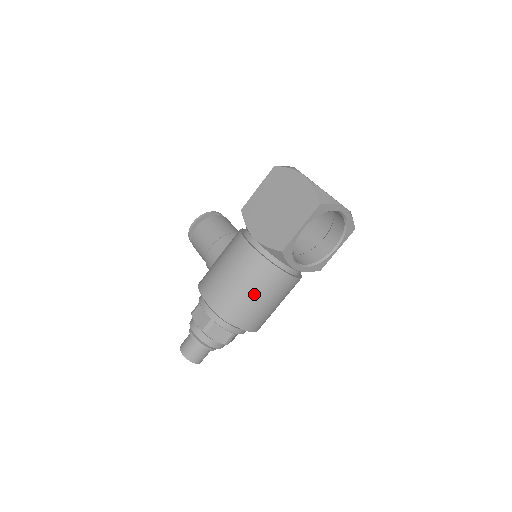
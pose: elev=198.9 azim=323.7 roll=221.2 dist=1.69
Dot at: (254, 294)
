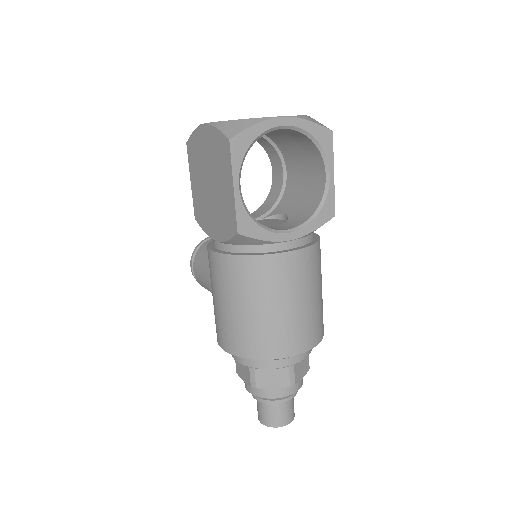
Dot at: (260, 307)
